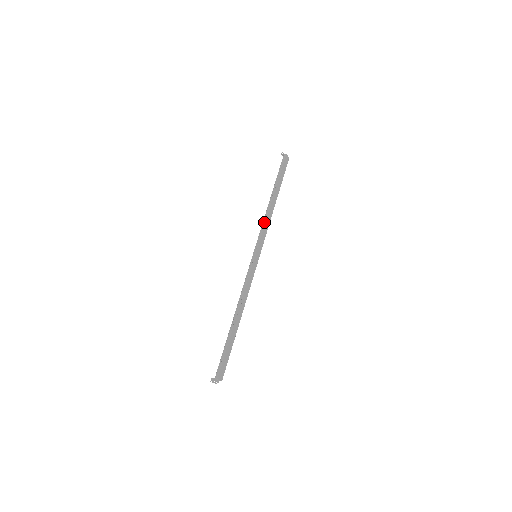
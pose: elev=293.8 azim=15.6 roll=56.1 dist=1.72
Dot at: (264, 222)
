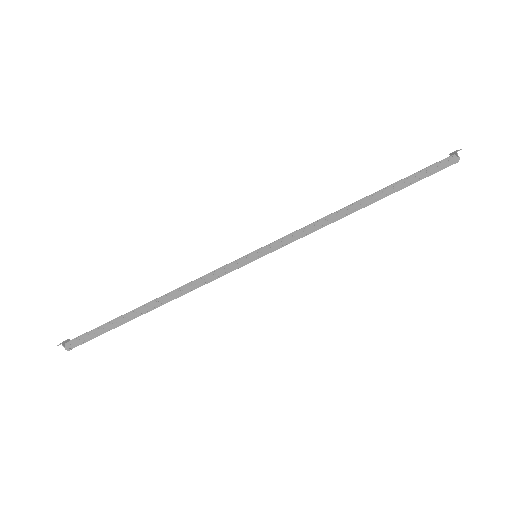
Dot at: (315, 229)
